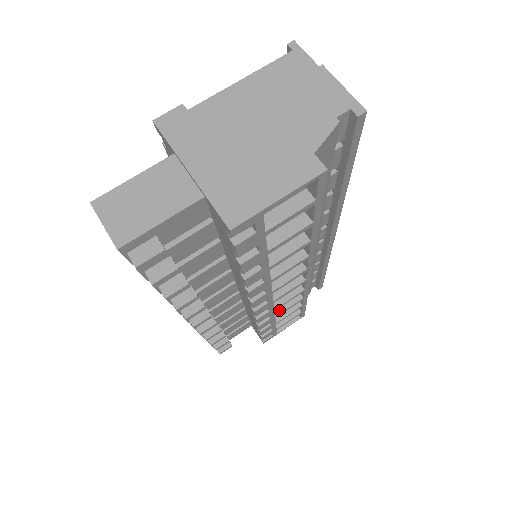
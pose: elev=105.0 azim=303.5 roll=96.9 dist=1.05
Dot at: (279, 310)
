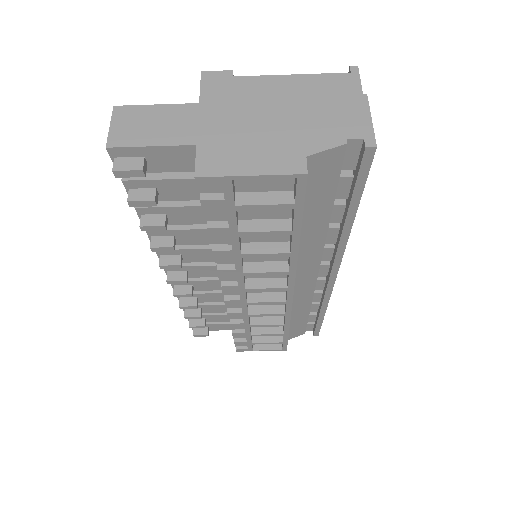
Dot at: (257, 322)
